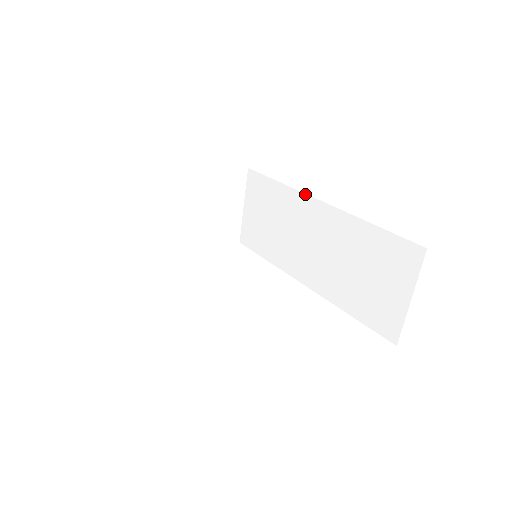
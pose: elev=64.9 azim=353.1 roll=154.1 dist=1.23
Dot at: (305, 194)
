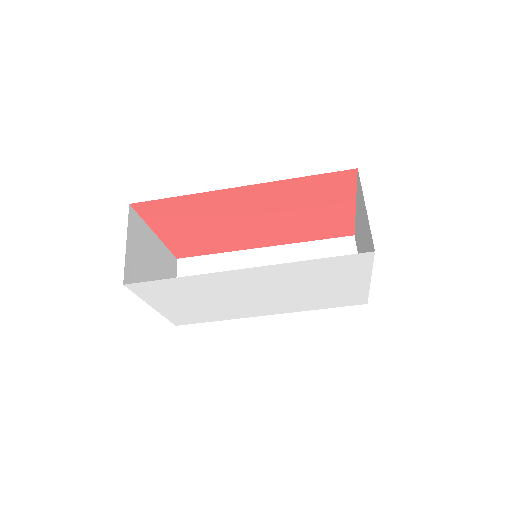
Dot at: (247, 250)
